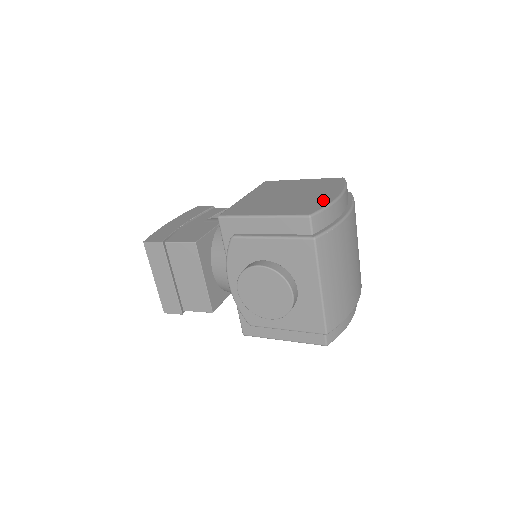
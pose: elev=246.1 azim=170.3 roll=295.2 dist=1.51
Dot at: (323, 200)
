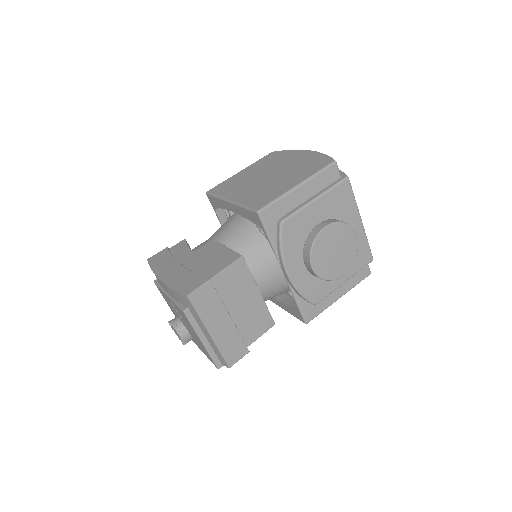
Dot at: (311, 156)
